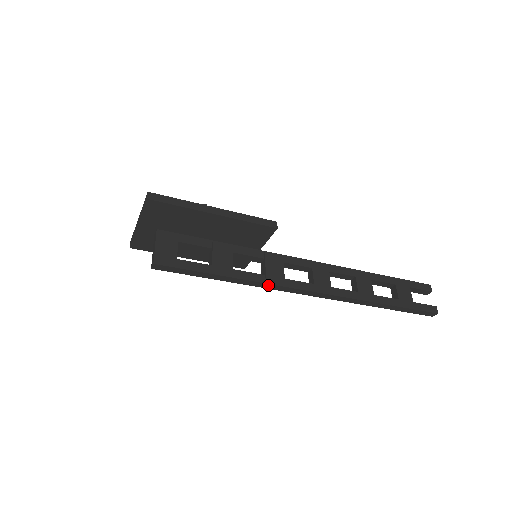
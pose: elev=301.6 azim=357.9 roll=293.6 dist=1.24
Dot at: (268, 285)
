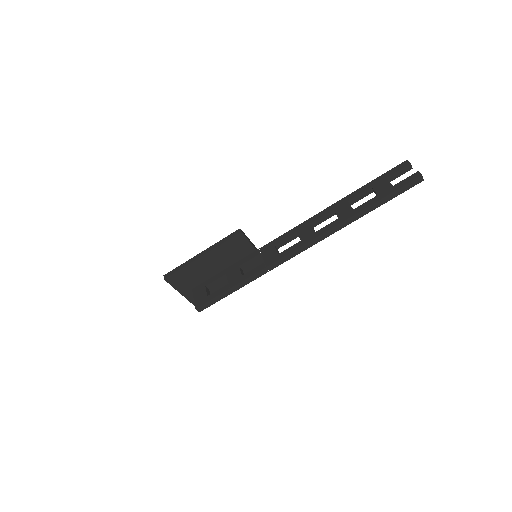
Dot at: (269, 267)
